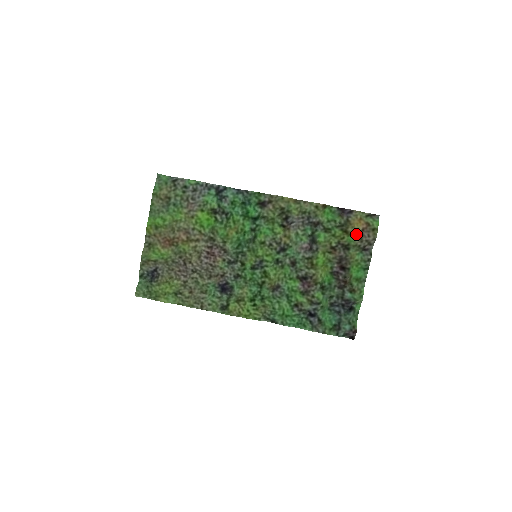
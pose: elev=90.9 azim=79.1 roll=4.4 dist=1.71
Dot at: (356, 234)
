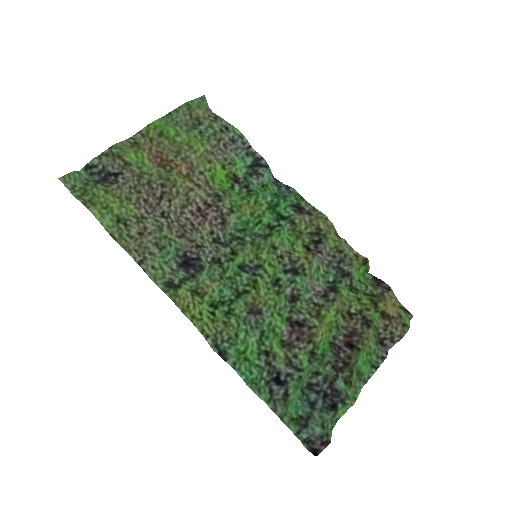
Dot at: (384, 316)
